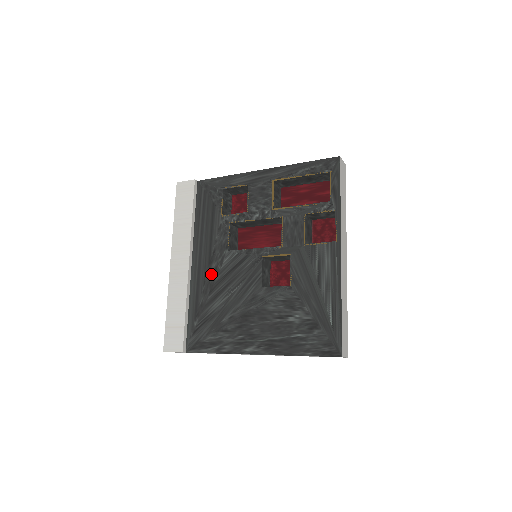
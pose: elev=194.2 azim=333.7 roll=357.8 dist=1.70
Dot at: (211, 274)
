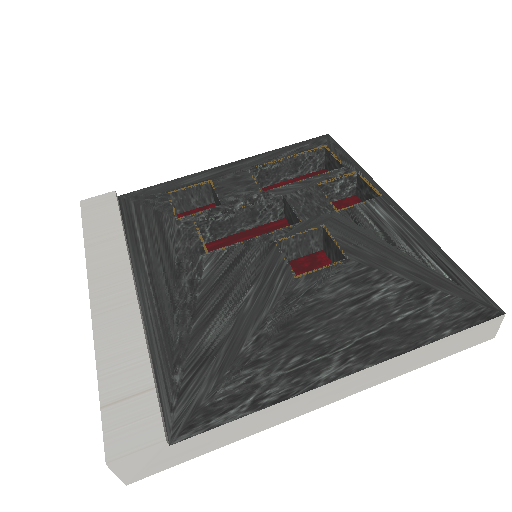
Dot at: (186, 290)
